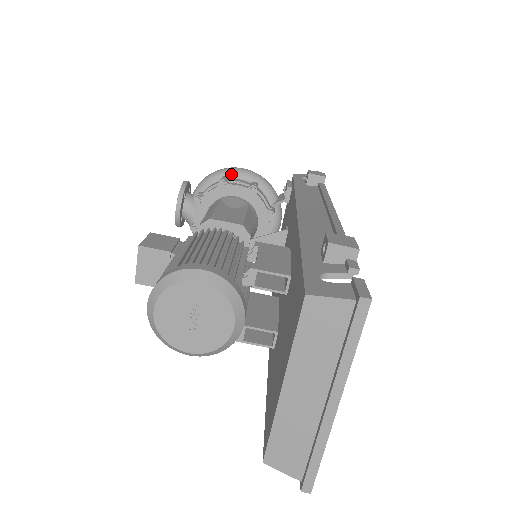
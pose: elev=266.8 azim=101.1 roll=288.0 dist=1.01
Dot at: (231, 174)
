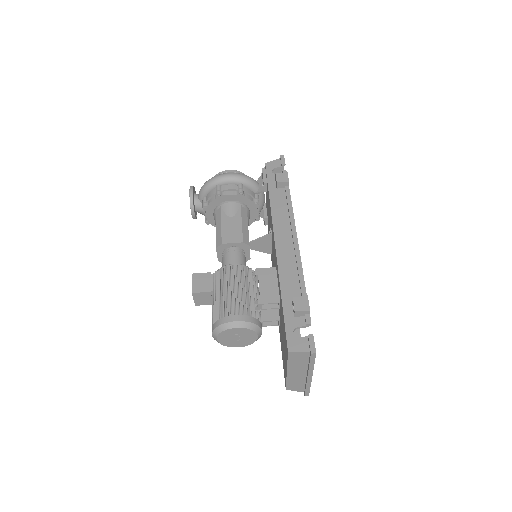
Dot at: (222, 183)
